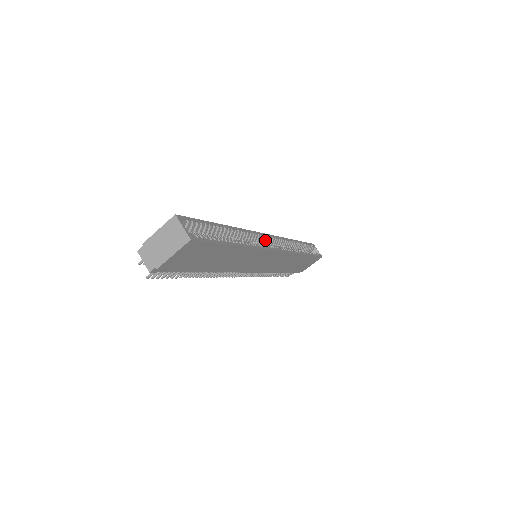
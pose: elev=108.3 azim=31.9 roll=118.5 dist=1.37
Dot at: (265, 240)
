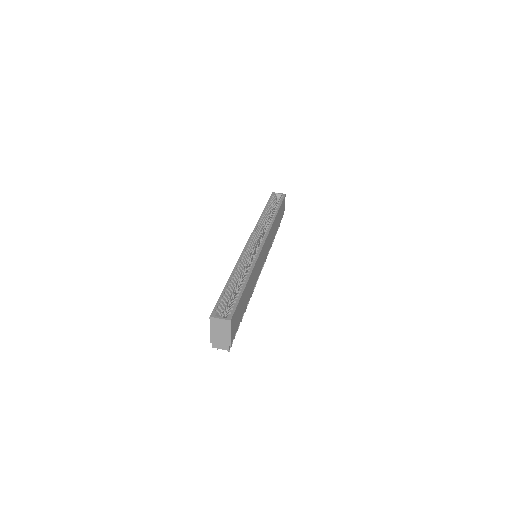
Dot at: (251, 245)
